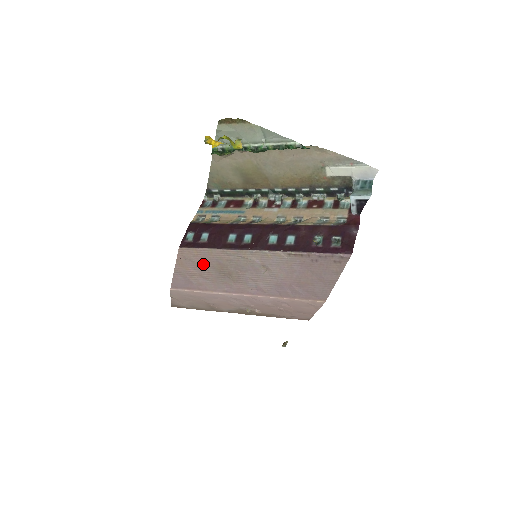
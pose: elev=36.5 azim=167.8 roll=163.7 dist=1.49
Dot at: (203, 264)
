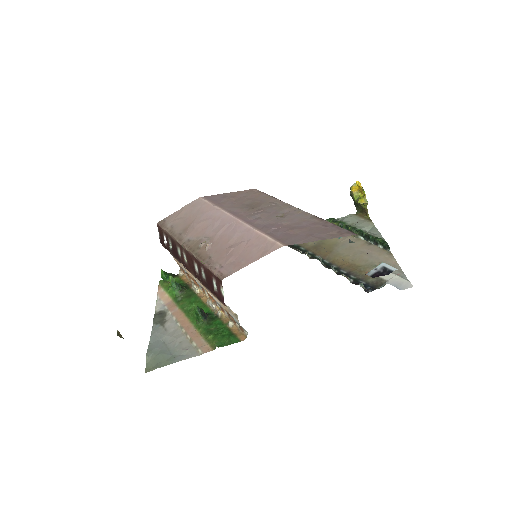
Dot at: (250, 198)
